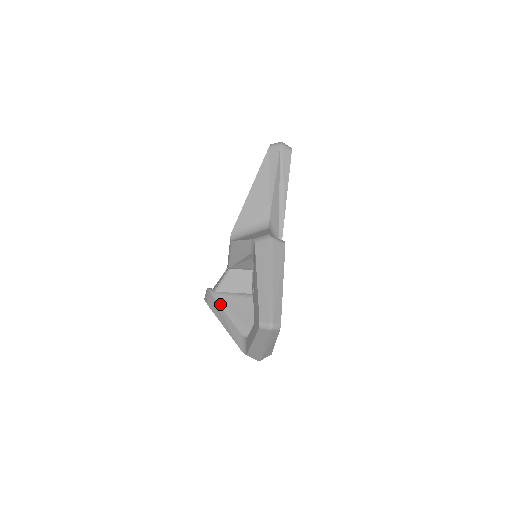
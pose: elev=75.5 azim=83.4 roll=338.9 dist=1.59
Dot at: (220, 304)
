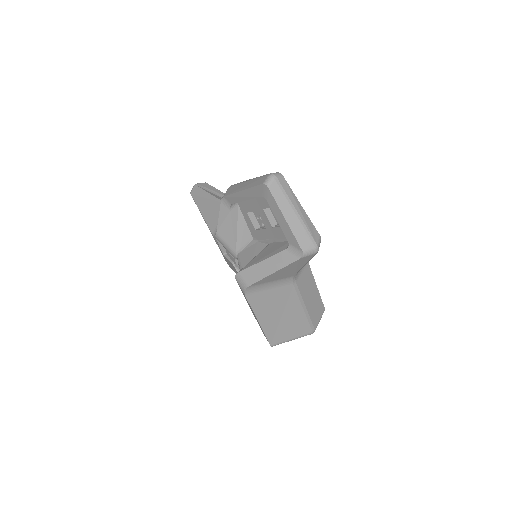
Dot at: (251, 265)
